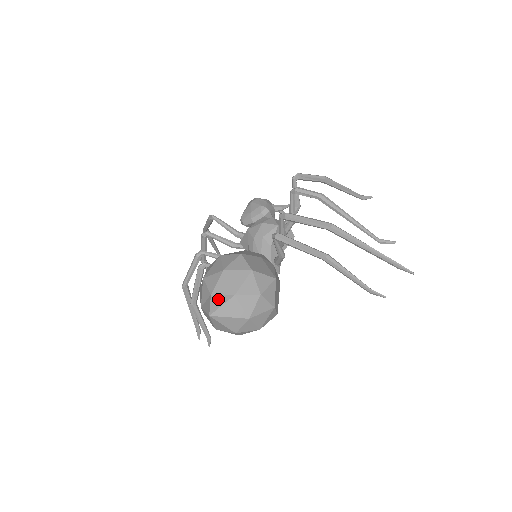
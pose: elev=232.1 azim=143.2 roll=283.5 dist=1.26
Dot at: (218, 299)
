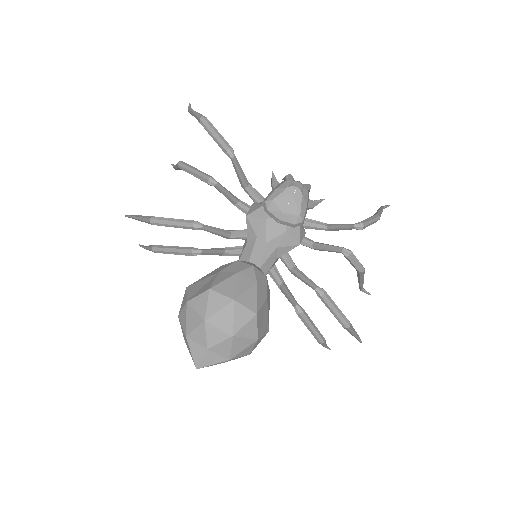
Dot at: (212, 357)
